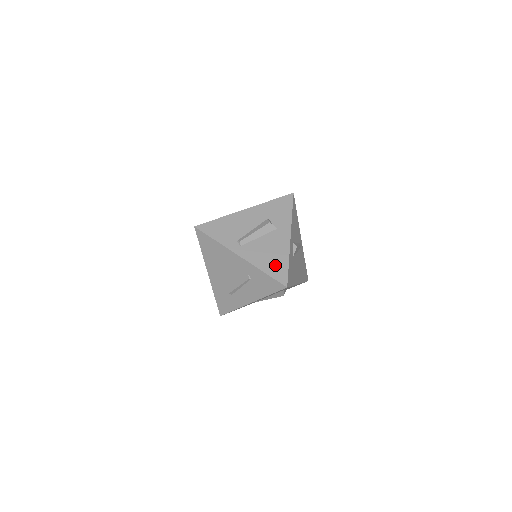
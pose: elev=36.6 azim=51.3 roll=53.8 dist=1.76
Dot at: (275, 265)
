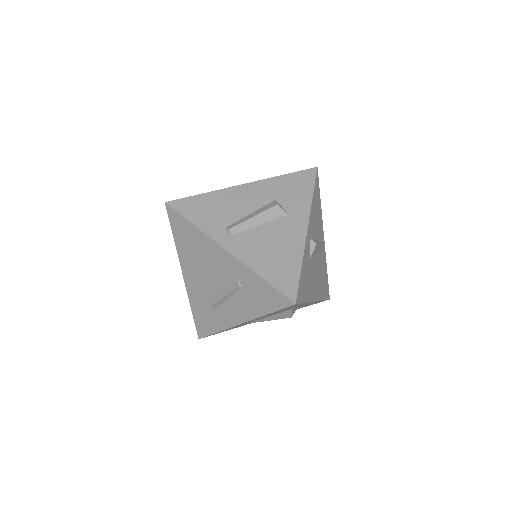
Dot at: (280, 268)
